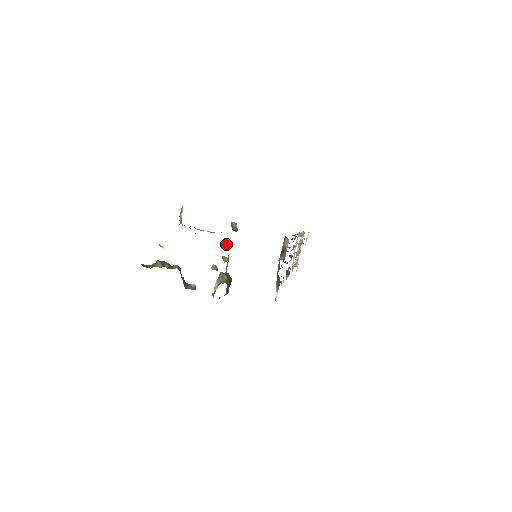
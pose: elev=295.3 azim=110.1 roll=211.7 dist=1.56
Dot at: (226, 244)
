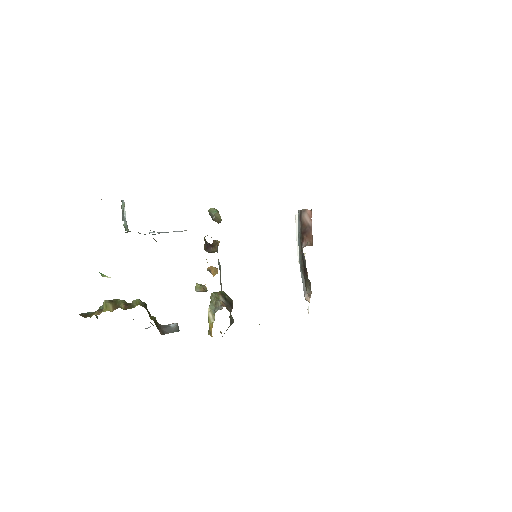
Dot at: (209, 246)
